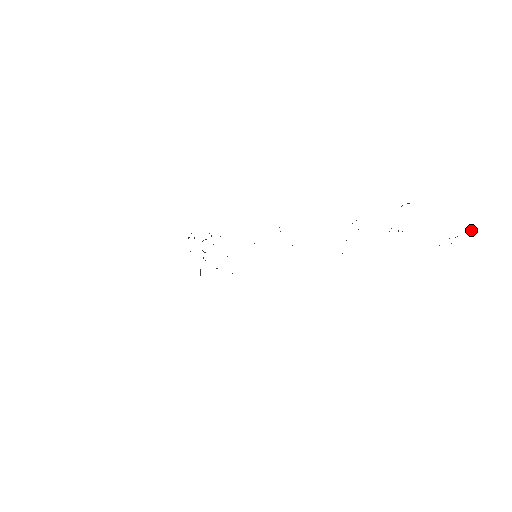
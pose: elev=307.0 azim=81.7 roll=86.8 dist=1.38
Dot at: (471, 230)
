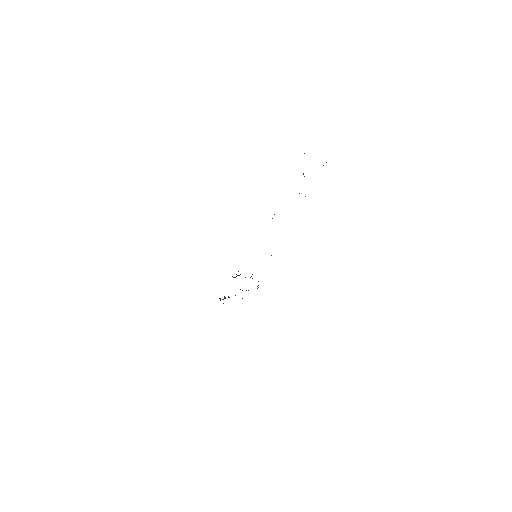
Dot at: occluded
